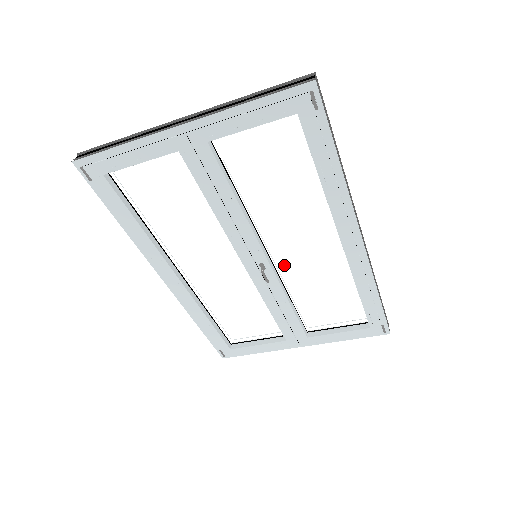
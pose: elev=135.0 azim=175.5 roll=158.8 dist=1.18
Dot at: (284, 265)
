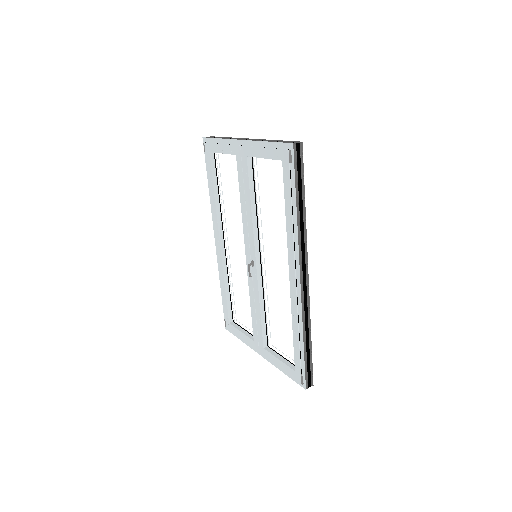
Dot at: (266, 274)
